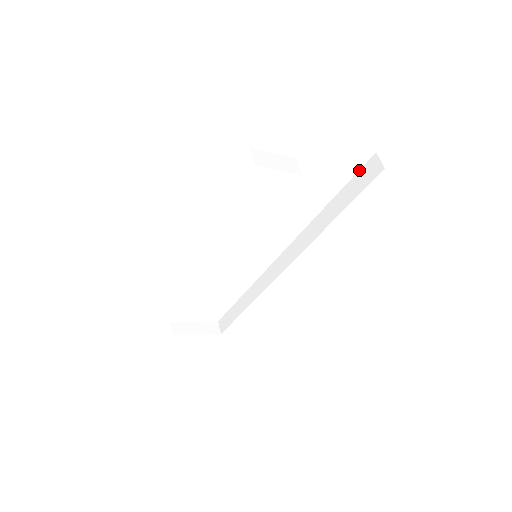
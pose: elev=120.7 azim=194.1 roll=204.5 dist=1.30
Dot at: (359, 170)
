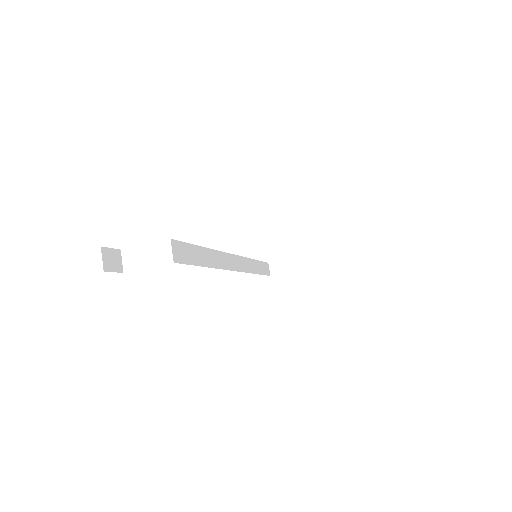
Dot at: occluded
